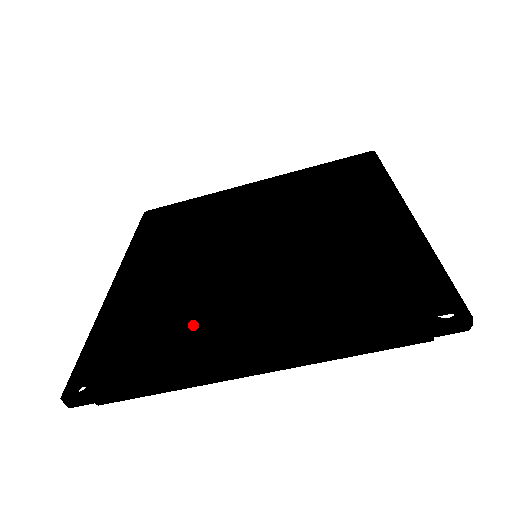
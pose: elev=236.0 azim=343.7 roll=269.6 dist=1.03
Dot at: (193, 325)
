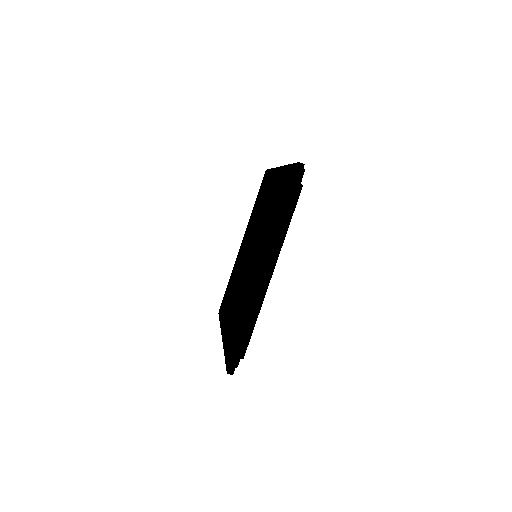
Dot at: (250, 299)
